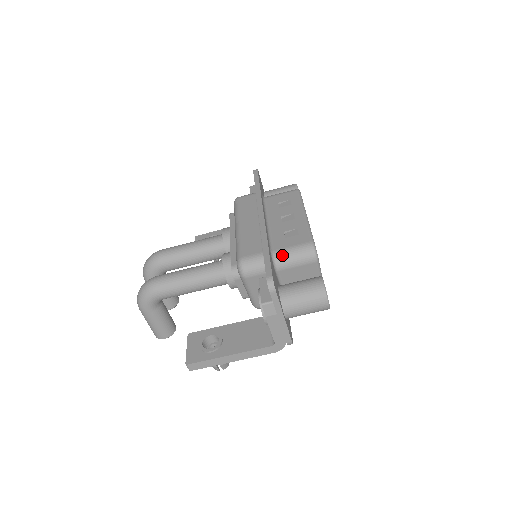
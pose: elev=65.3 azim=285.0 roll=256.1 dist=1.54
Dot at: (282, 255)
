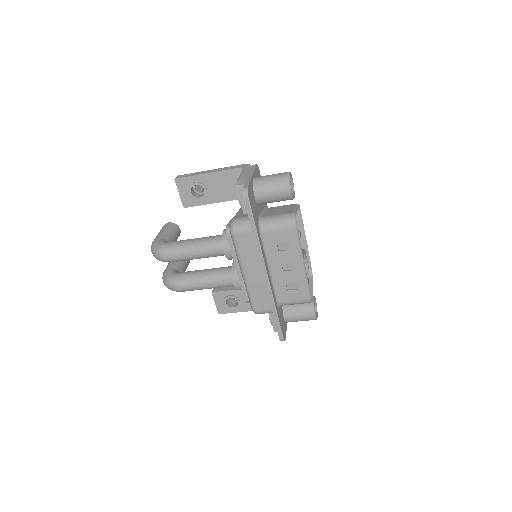
Dot at: occluded
